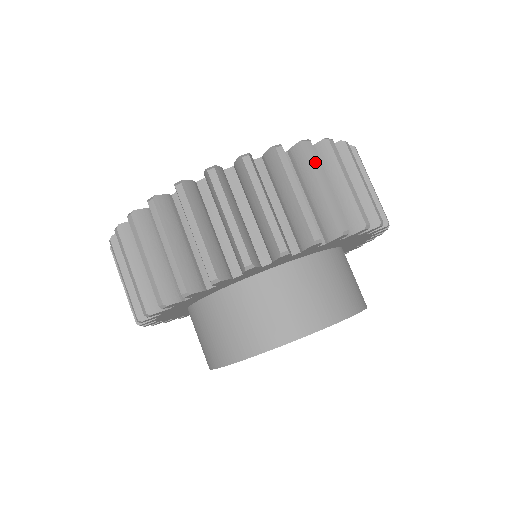
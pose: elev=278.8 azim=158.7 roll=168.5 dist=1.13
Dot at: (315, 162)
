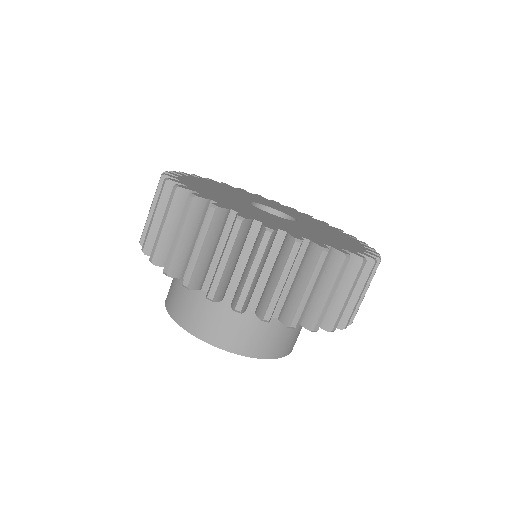
Dot at: (356, 278)
